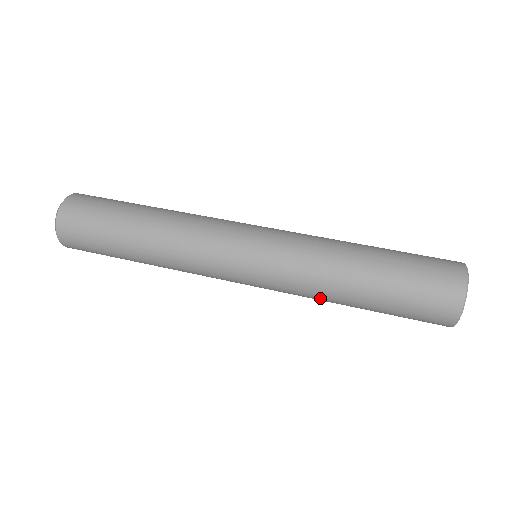
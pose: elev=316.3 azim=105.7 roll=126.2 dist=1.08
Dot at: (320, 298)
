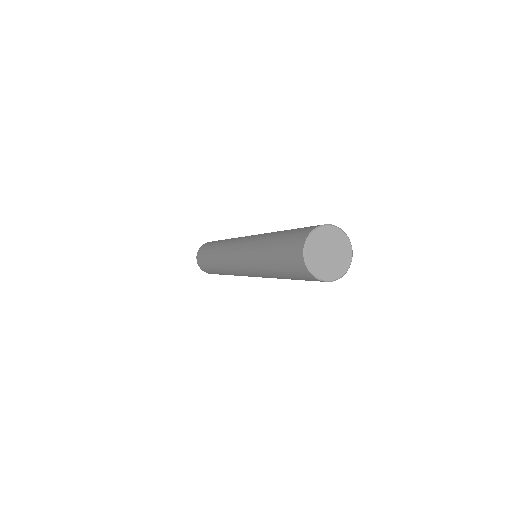
Dot at: (258, 263)
